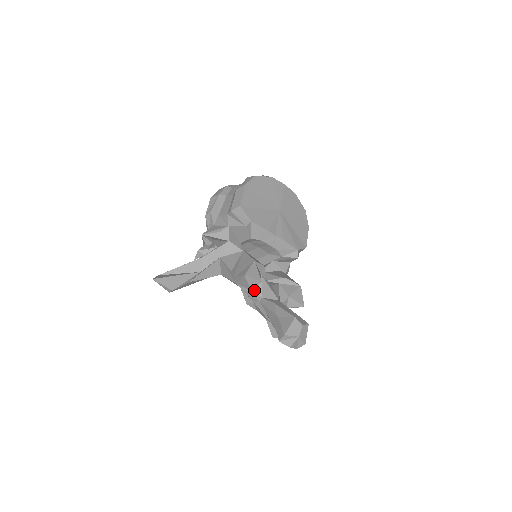
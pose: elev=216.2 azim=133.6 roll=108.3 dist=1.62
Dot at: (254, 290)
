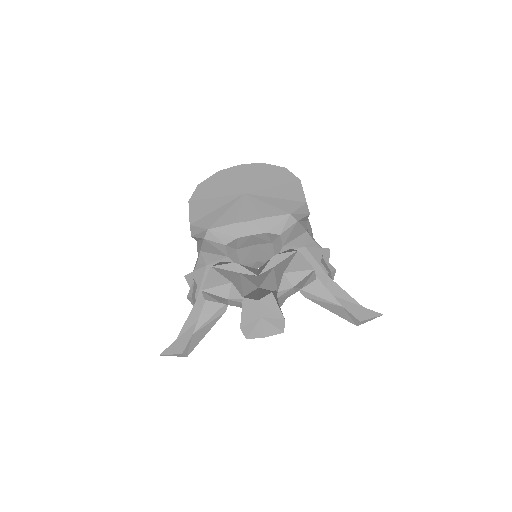
Dot at: (230, 297)
